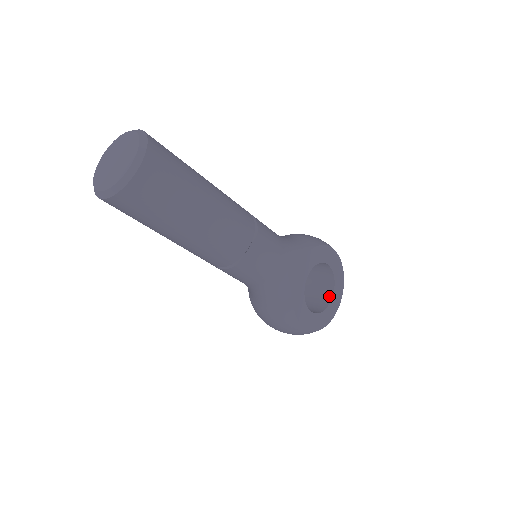
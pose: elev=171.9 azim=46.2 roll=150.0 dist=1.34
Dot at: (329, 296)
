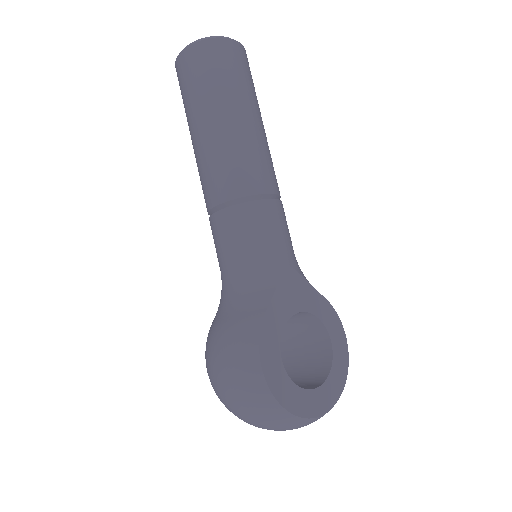
Dot at: (312, 387)
